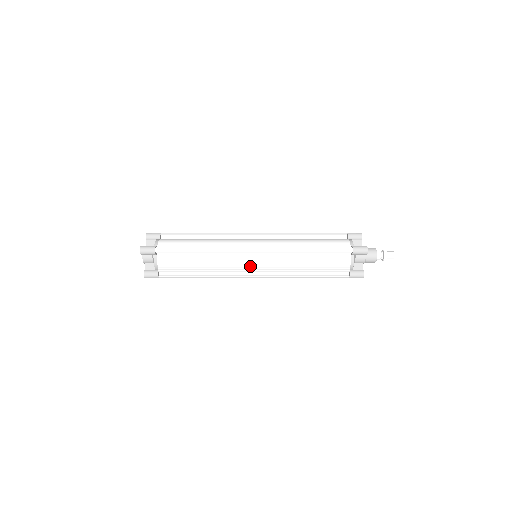
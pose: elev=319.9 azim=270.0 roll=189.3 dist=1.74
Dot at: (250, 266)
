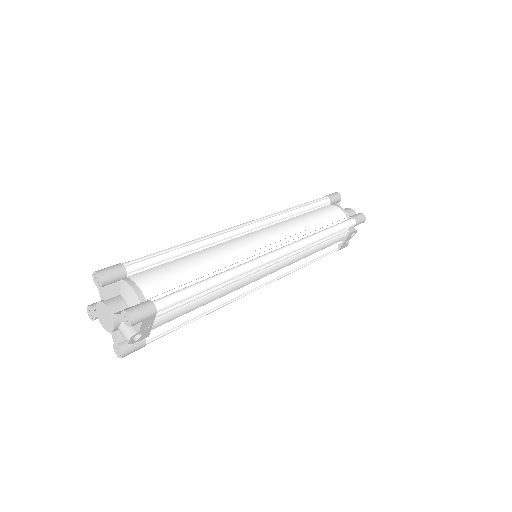
Dot at: (260, 244)
